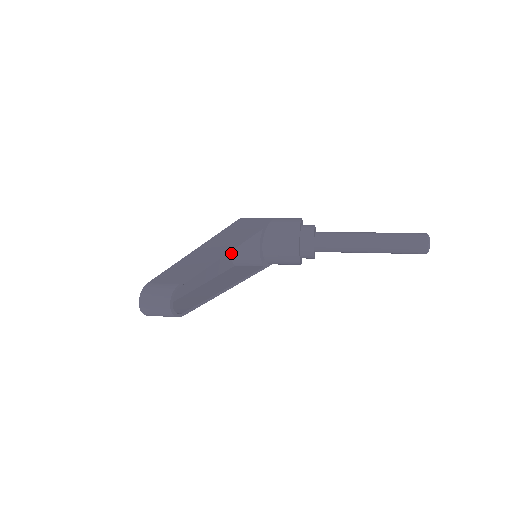
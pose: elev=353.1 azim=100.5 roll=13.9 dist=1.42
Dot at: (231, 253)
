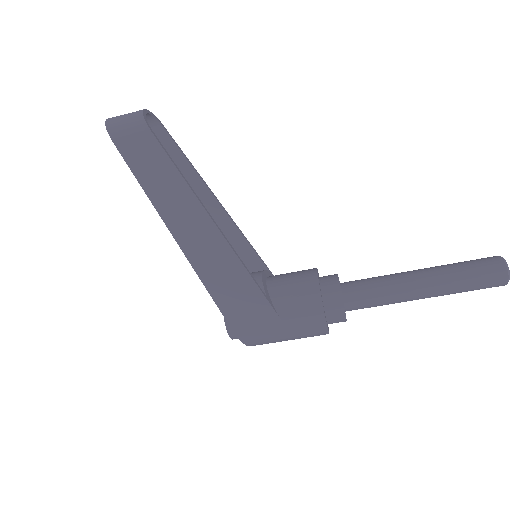
Dot at: occluded
